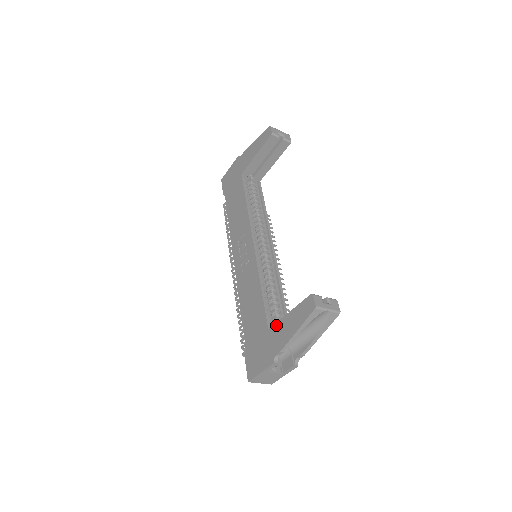
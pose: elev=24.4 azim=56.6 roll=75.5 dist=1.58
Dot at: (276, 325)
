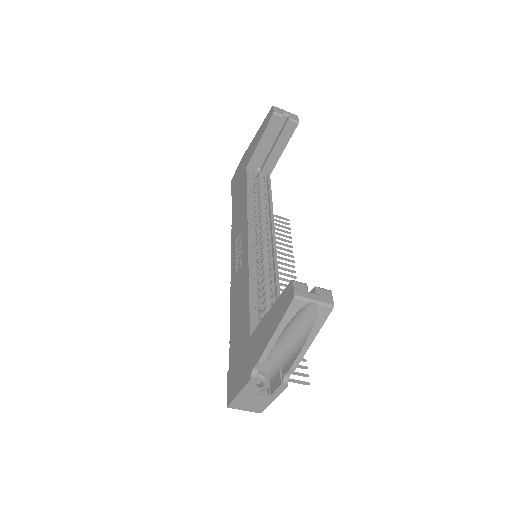
Dot at: (257, 329)
